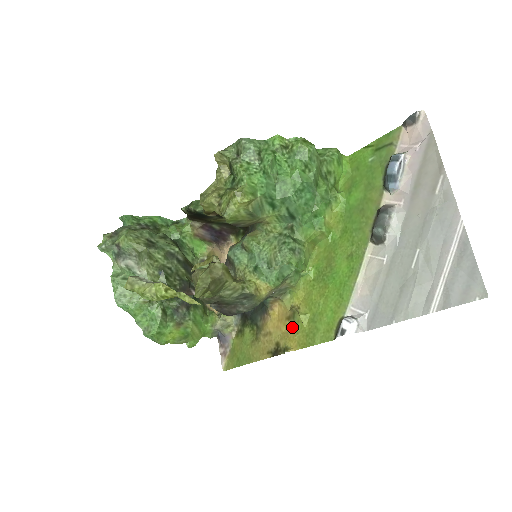
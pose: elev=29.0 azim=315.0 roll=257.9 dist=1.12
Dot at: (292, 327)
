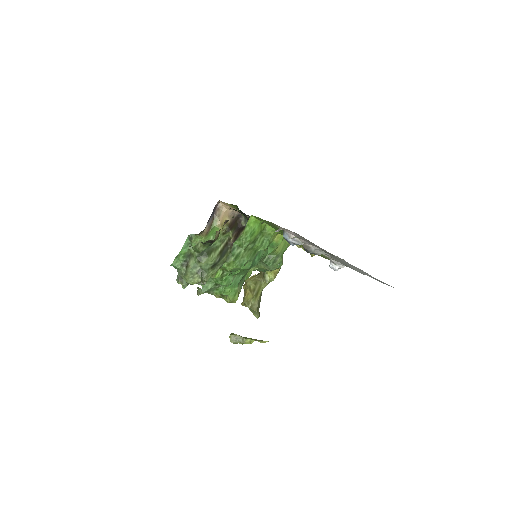
Dot at: occluded
